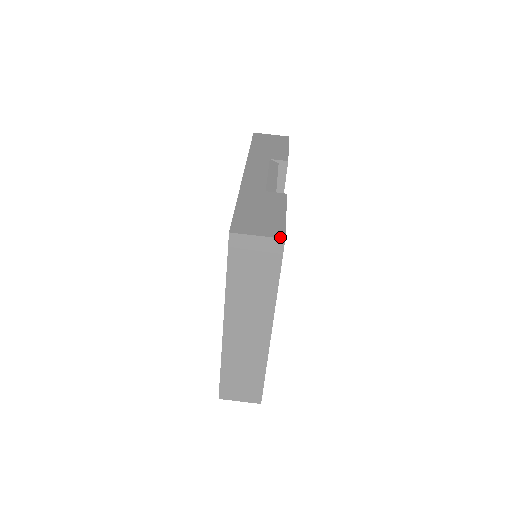
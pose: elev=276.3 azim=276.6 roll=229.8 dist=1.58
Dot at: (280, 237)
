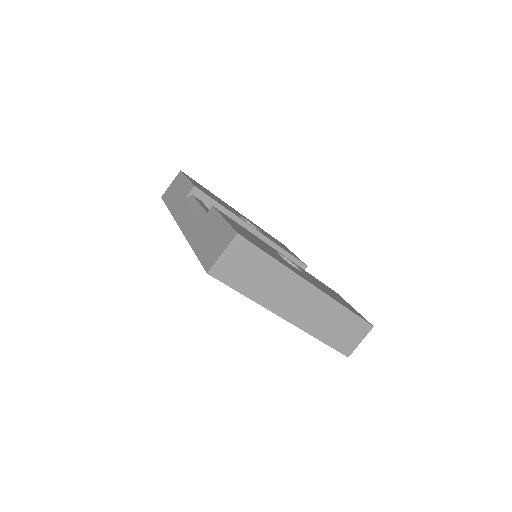
Dot at: (234, 236)
